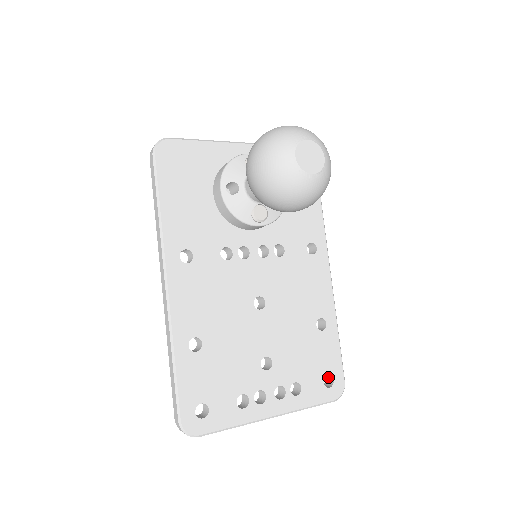
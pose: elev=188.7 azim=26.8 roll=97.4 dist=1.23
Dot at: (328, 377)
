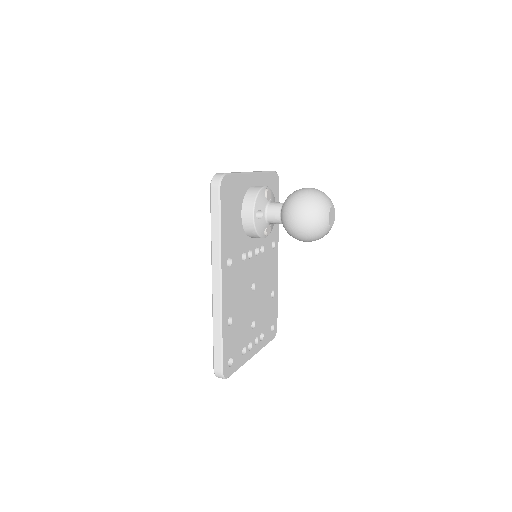
Dot at: occluded
